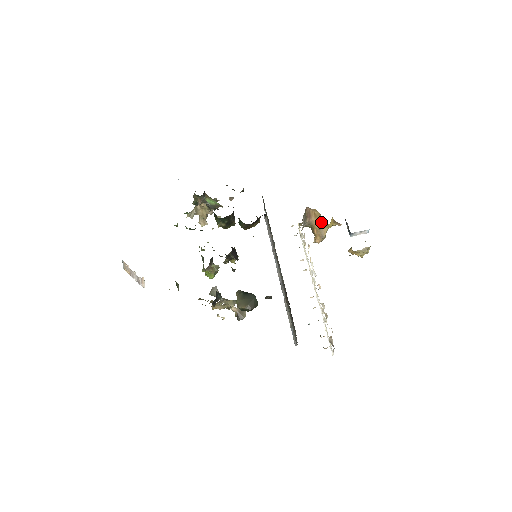
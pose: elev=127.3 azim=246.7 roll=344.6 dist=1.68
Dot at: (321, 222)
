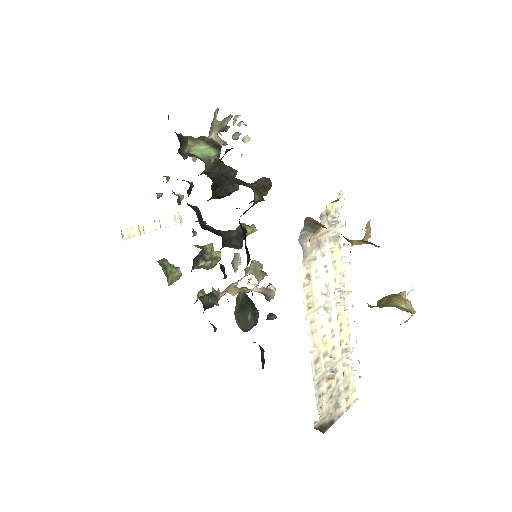
Dot at: occluded
